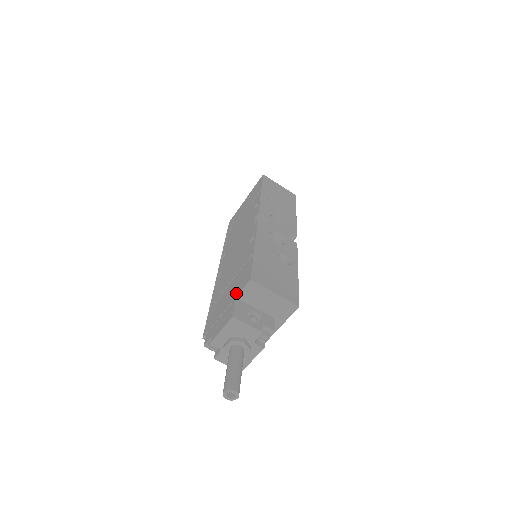
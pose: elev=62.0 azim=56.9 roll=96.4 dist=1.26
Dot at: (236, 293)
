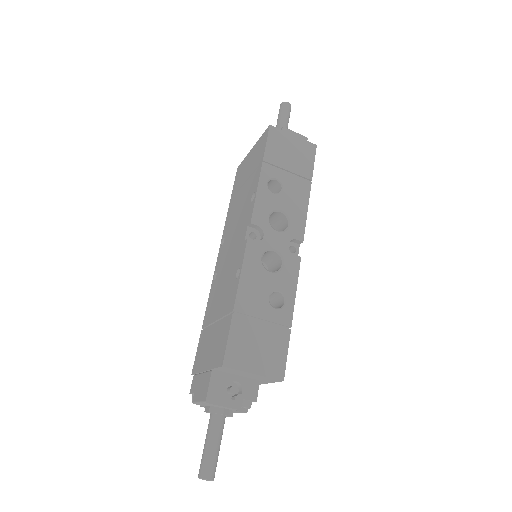
Dot at: (213, 362)
